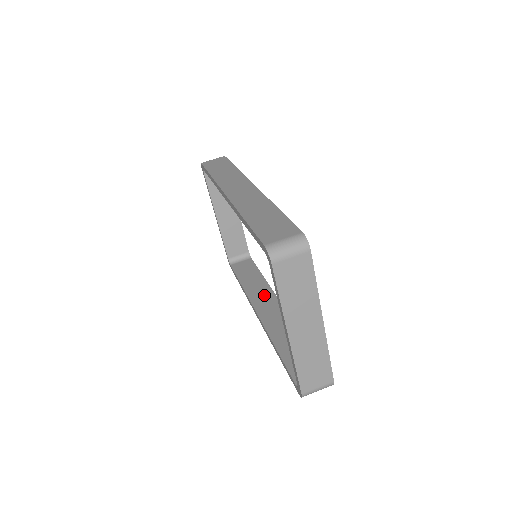
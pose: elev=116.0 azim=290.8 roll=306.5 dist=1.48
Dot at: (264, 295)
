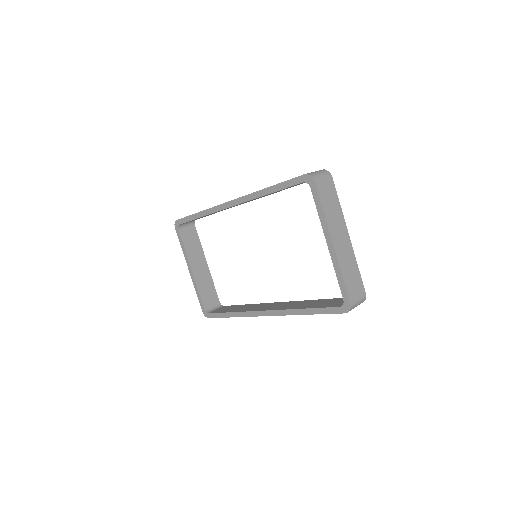
Dot at: (260, 306)
